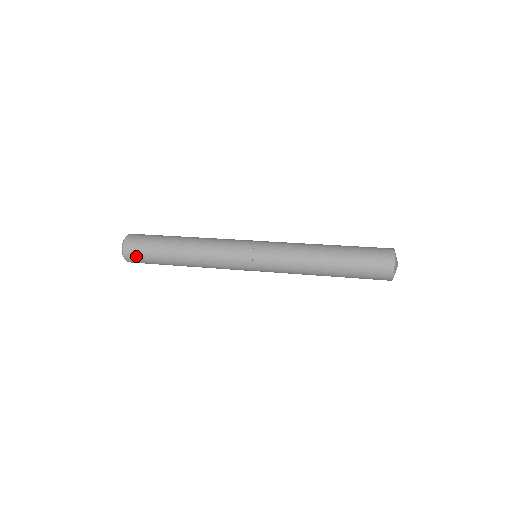
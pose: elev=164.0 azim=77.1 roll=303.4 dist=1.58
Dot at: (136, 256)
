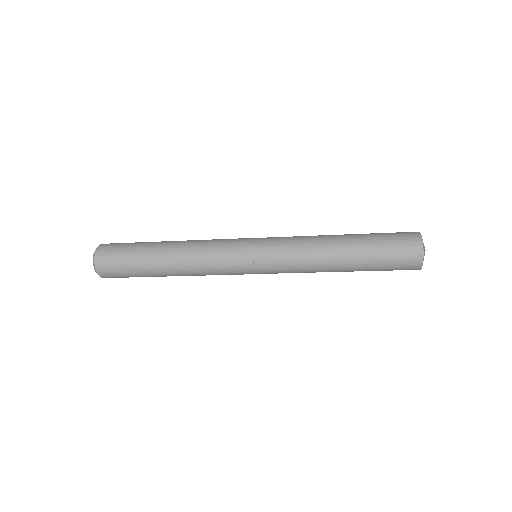
Dot at: (110, 254)
